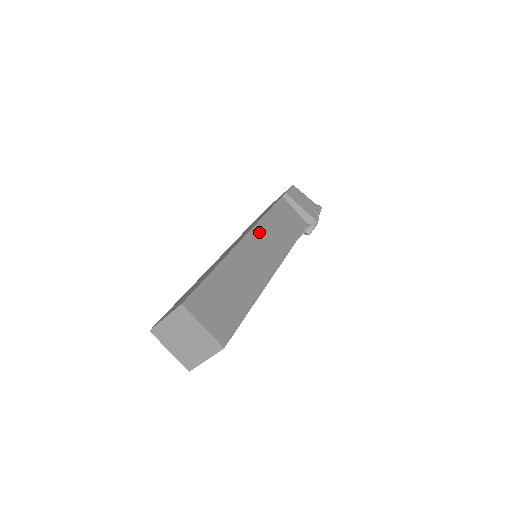
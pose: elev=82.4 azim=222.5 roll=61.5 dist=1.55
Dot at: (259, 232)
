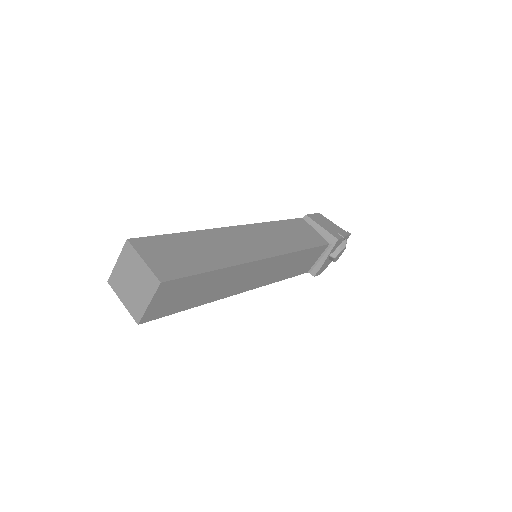
Dot at: (257, 229)
